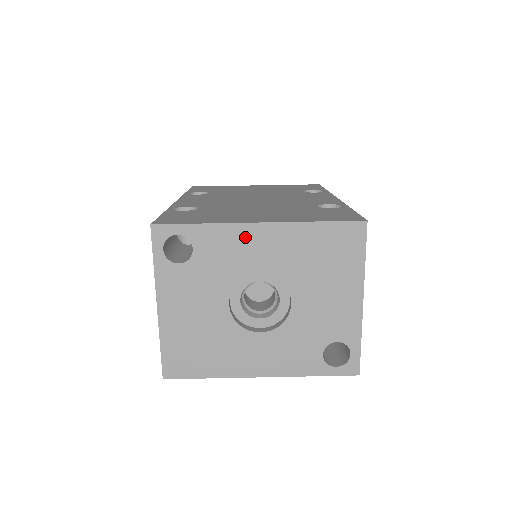
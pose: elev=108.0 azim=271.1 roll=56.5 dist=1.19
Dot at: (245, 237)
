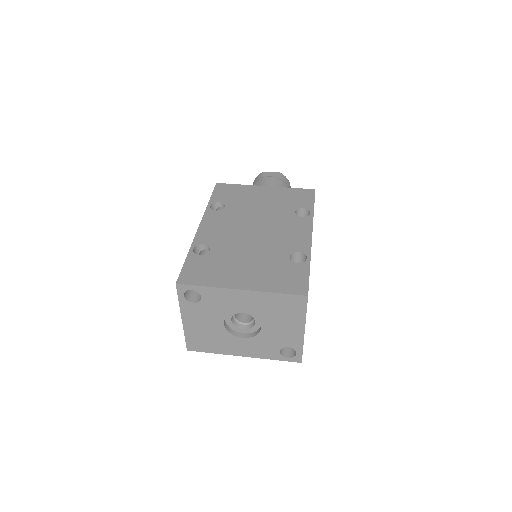
Dot at: (232, 295)
